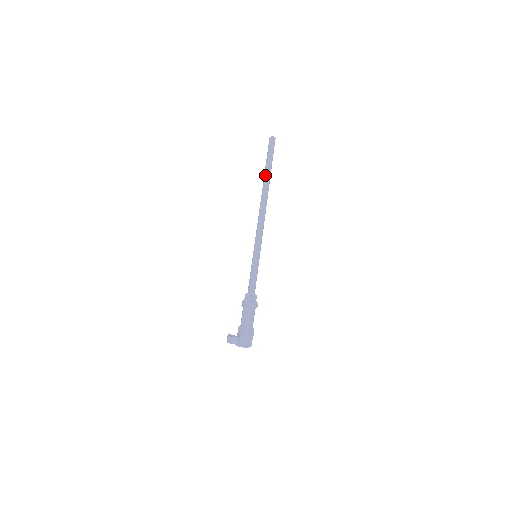
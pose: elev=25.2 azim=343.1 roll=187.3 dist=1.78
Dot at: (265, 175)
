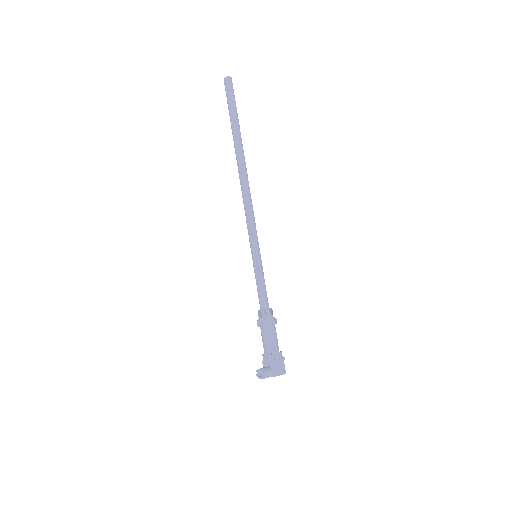
Dot at: (236, 138)
